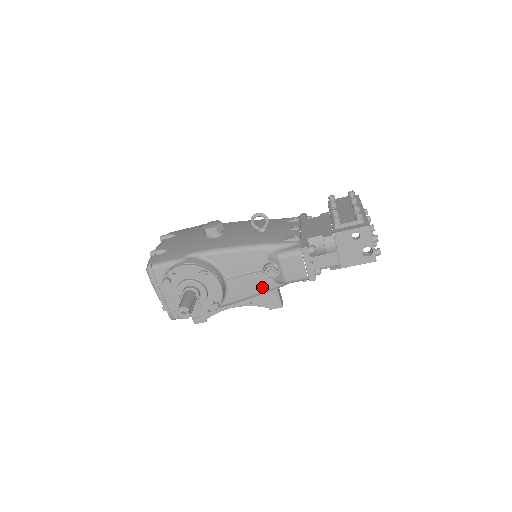
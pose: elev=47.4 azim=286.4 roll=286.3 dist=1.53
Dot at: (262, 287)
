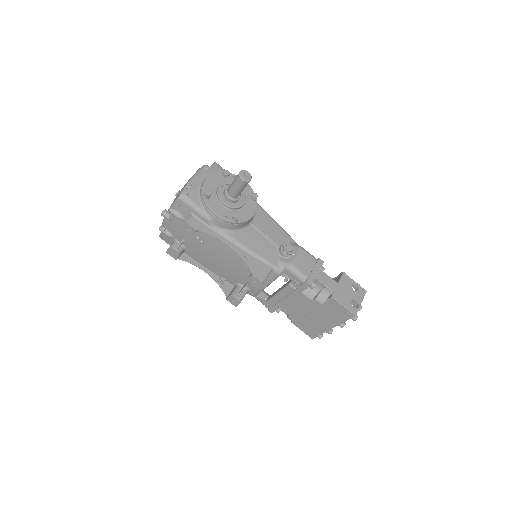
Dot at: (266, 255)
